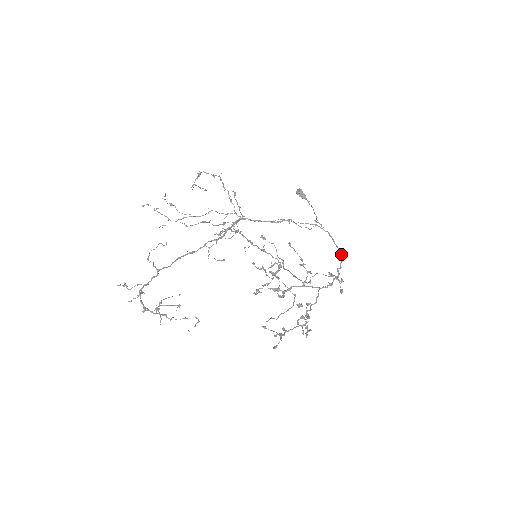
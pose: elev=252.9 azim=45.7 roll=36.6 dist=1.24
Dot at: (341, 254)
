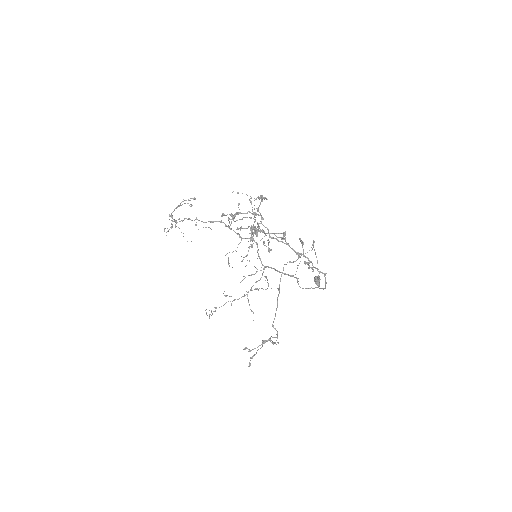
Dot at: (325, 277)
